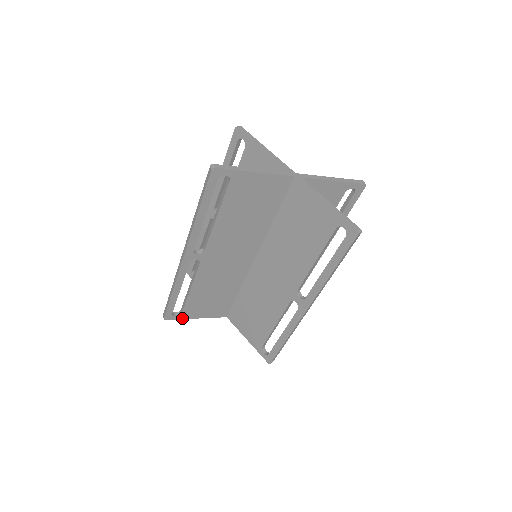
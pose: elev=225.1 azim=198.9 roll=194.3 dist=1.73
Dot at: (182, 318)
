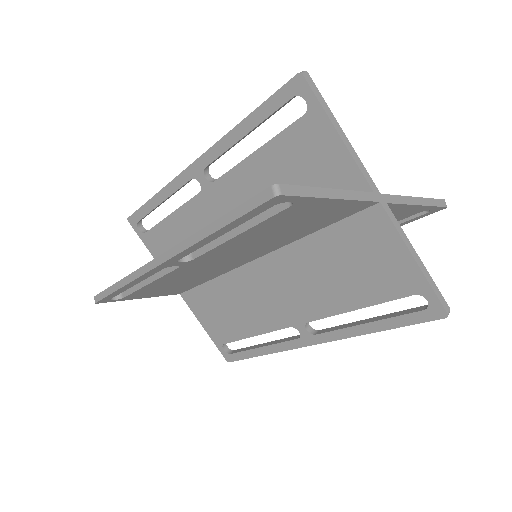
Dot at: (121, 300)
